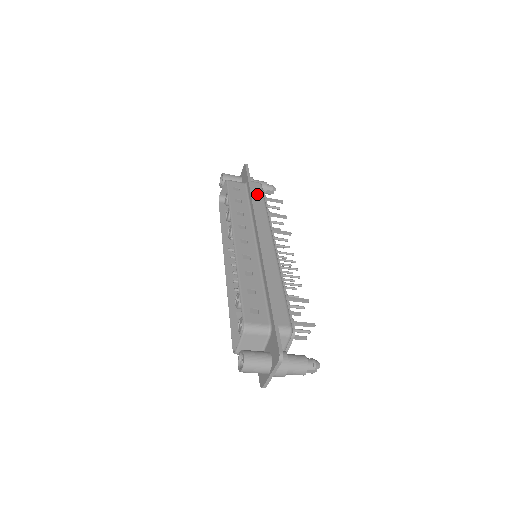
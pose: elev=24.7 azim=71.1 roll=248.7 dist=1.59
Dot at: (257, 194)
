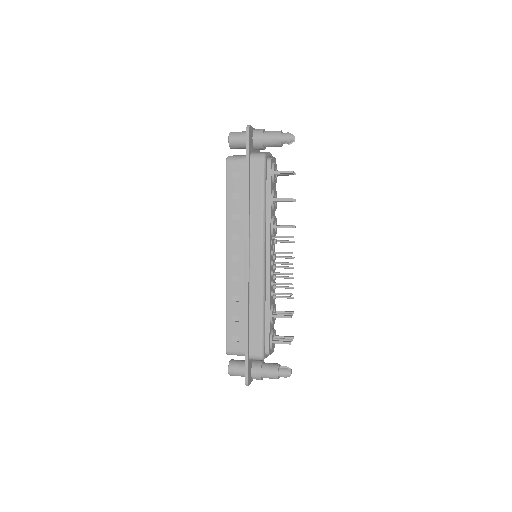
Dot at: (256, 181)
